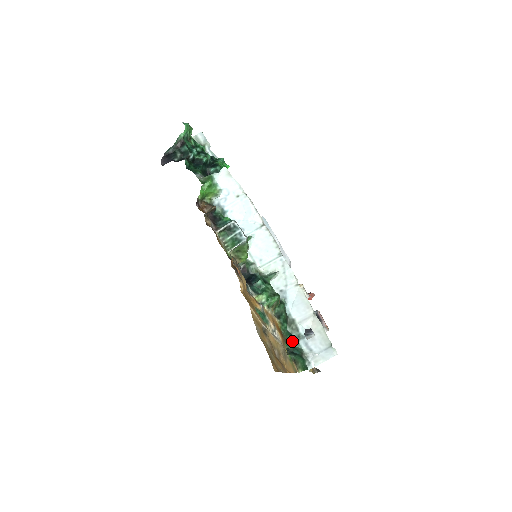
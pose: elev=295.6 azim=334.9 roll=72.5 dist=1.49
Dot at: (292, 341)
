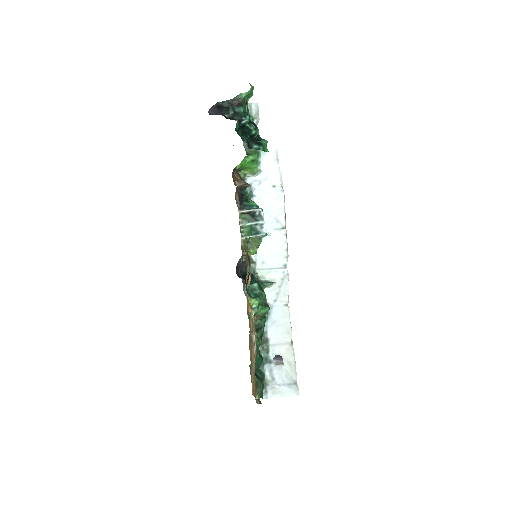
Dot at: (259, 361)
